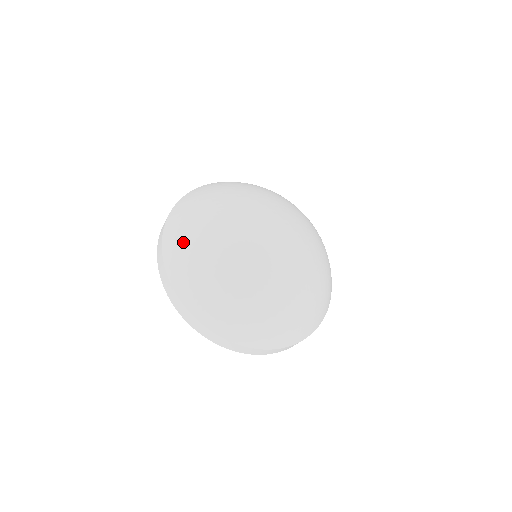
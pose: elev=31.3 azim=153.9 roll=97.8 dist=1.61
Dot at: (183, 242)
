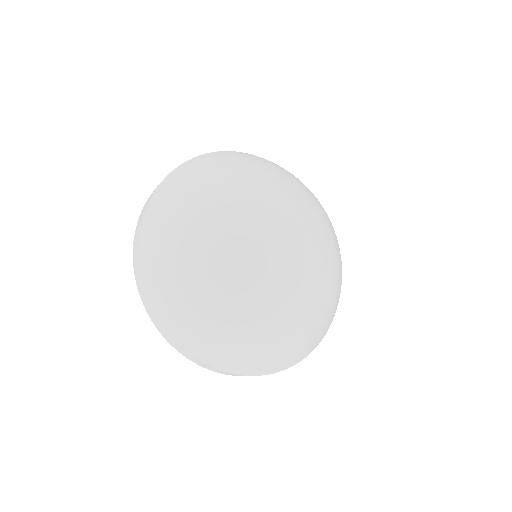
Dot at: (181, 299)
